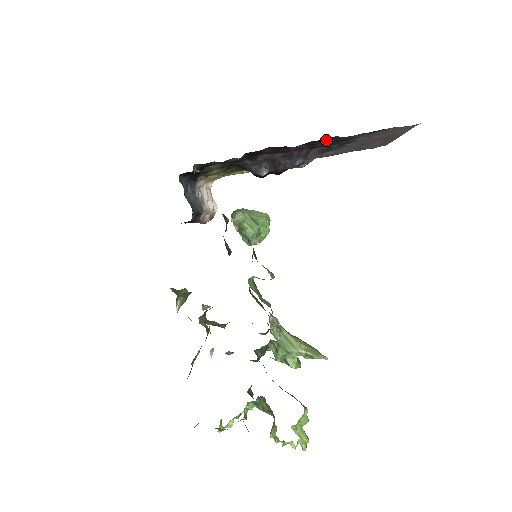
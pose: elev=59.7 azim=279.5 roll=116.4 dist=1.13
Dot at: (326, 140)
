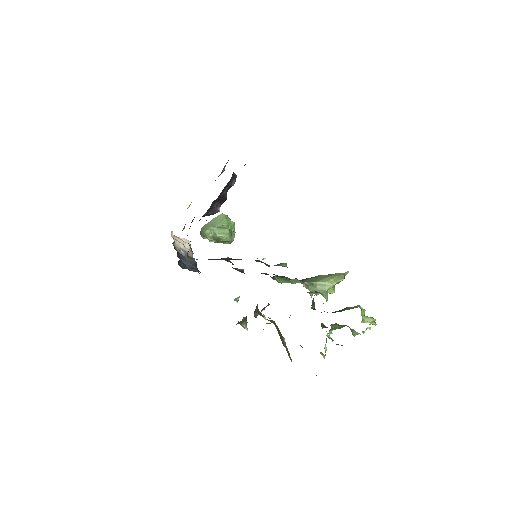
Dot at: occluded
